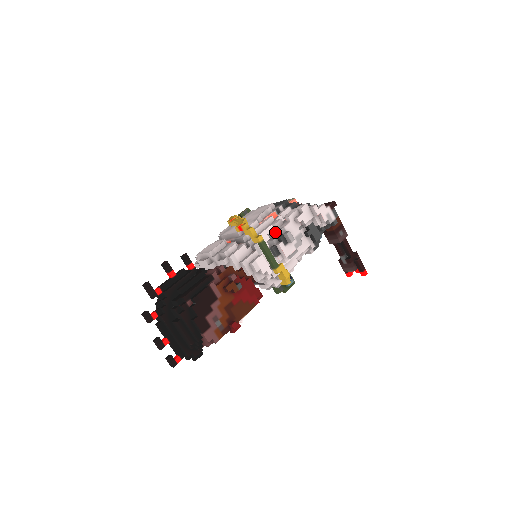
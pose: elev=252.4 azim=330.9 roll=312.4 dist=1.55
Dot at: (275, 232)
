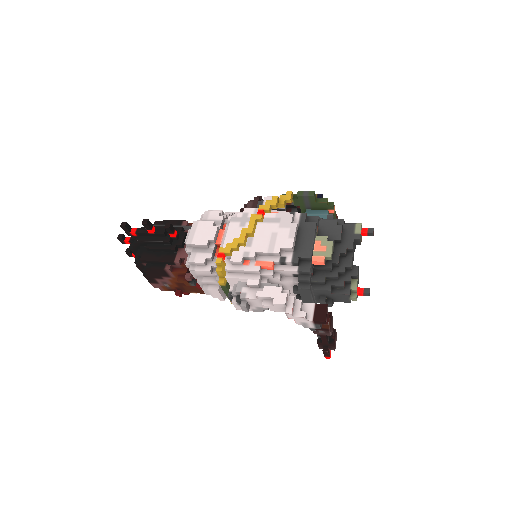
Dot at: (237, 292)
